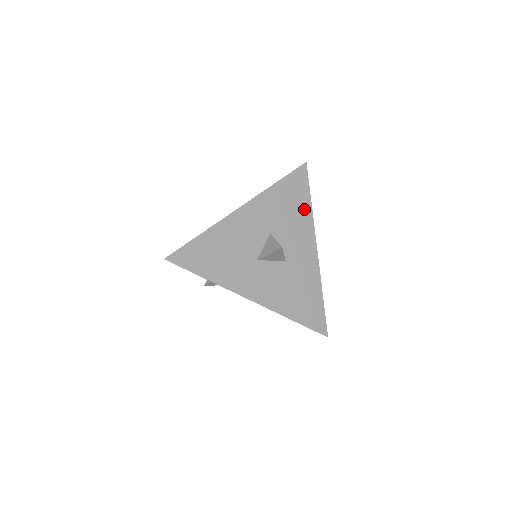
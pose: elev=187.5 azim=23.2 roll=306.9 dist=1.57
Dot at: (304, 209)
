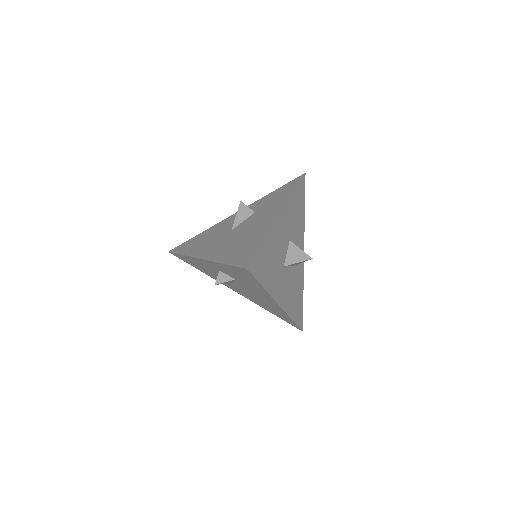
Dot at: (302, 217)
